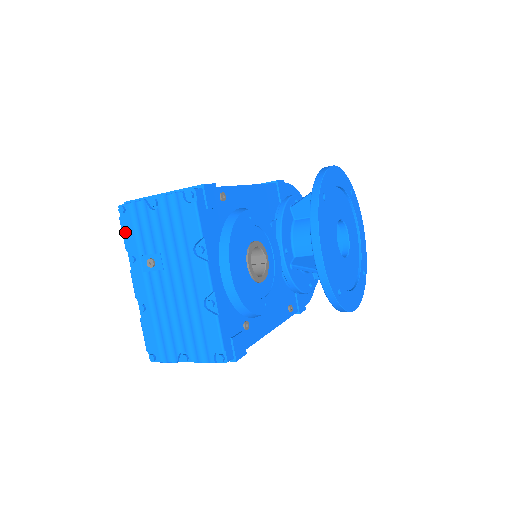
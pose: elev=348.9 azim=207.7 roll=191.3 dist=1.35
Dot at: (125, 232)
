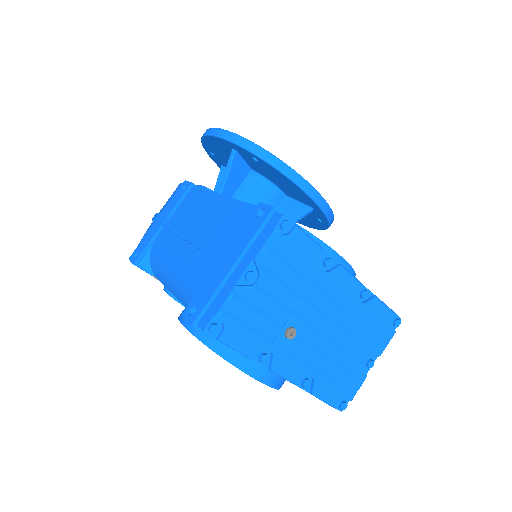
Dot at: (238, 344)
